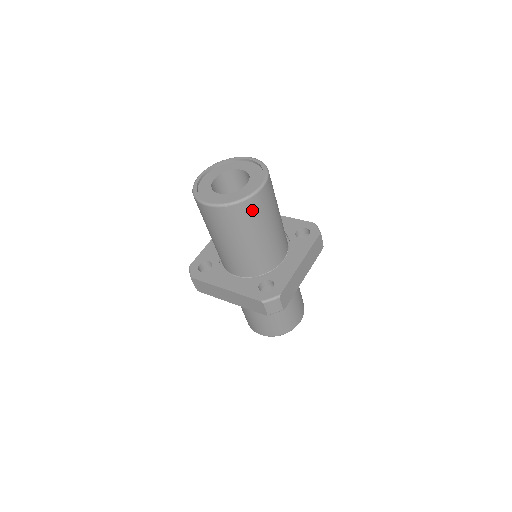
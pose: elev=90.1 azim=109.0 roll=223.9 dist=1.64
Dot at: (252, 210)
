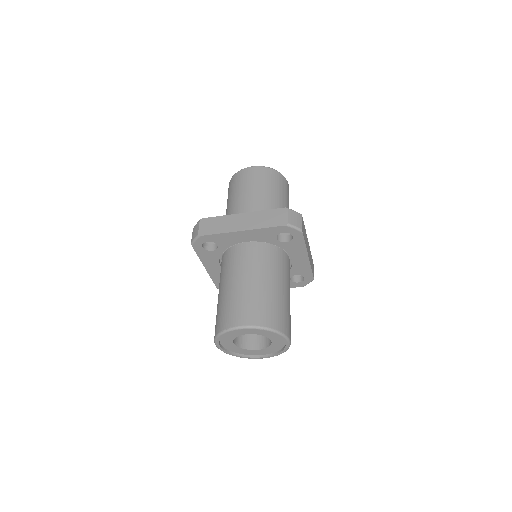
Dot at: occluded
